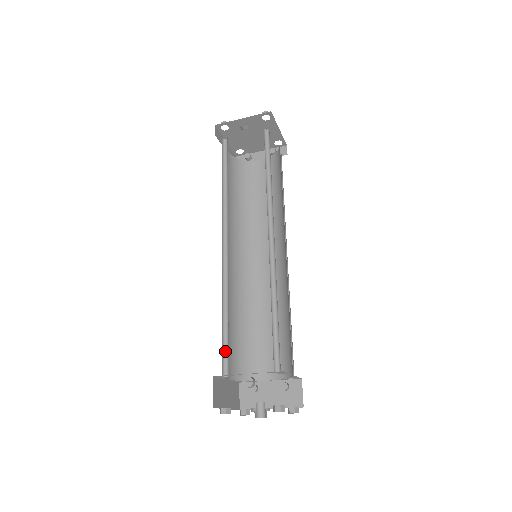
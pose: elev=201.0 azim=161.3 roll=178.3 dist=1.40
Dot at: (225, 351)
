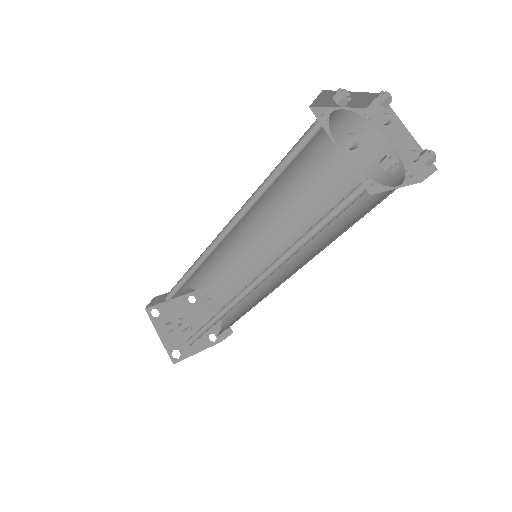
Dot at: (175, 290)
